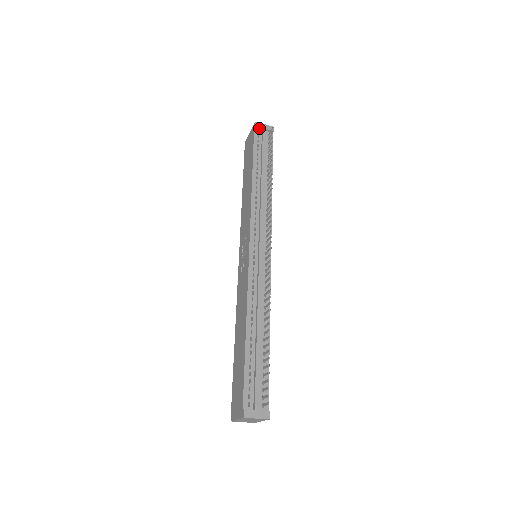
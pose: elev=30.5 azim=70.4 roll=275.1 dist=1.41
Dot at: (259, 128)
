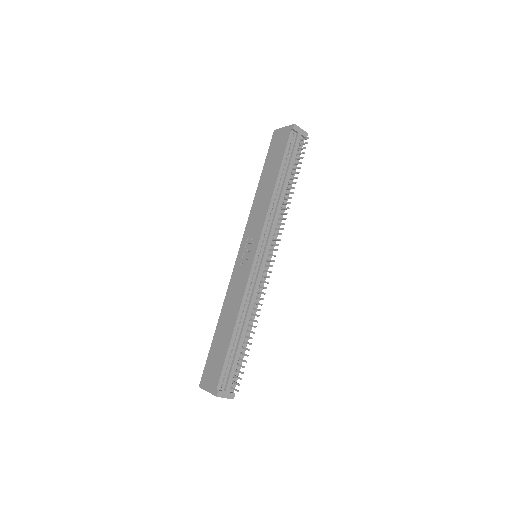
Dot at: (295, 131)
